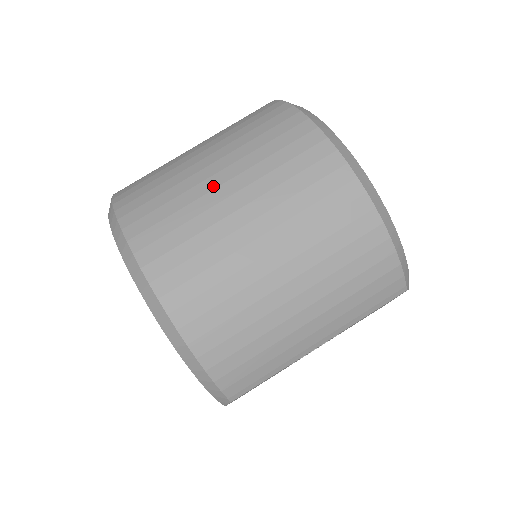
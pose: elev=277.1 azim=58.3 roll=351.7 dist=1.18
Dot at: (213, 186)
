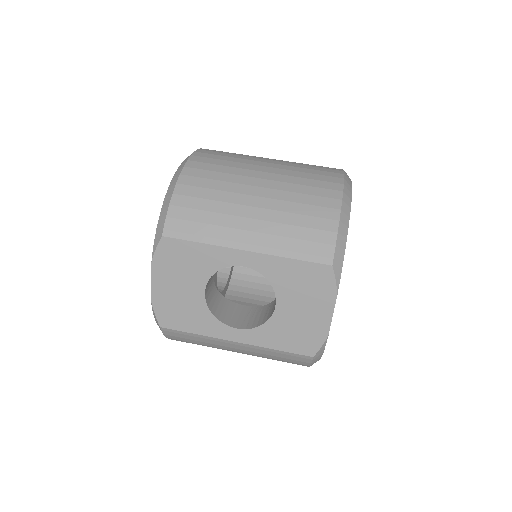
Dot at: occluded
